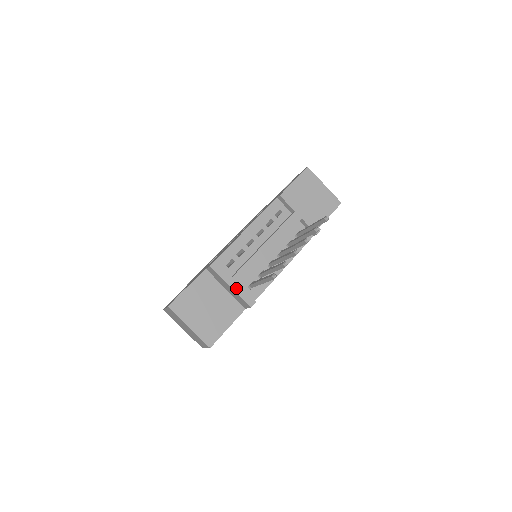
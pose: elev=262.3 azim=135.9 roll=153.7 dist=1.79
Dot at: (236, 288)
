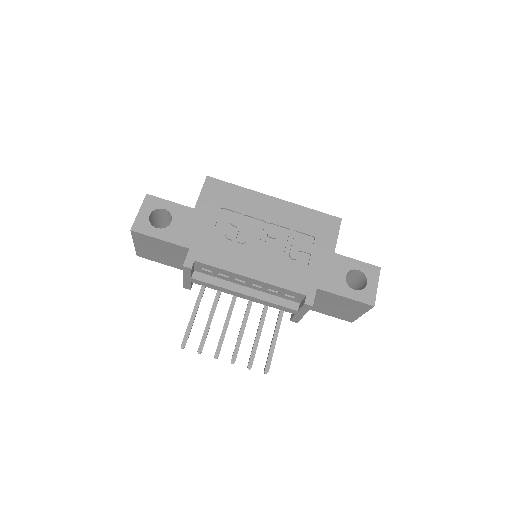
Dot at: (186, 280)
